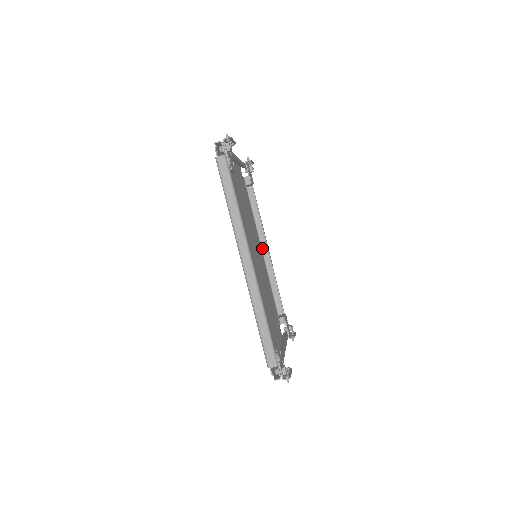
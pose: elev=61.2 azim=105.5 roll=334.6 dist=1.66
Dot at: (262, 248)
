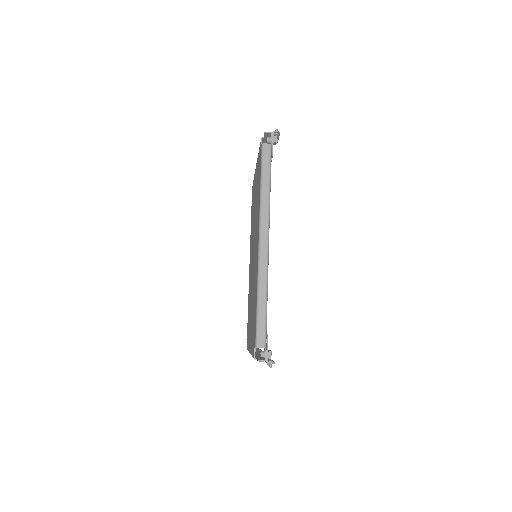
Dot at: occluded
